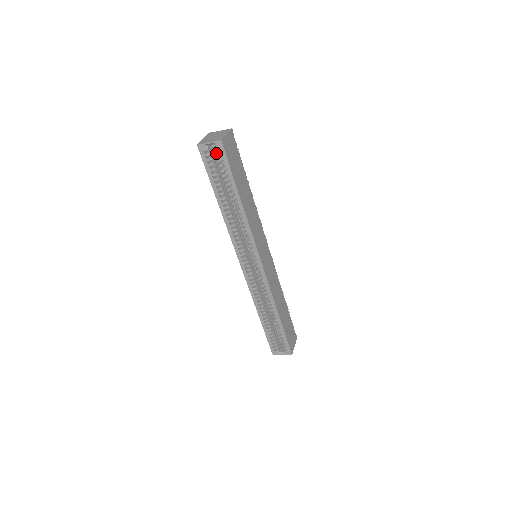
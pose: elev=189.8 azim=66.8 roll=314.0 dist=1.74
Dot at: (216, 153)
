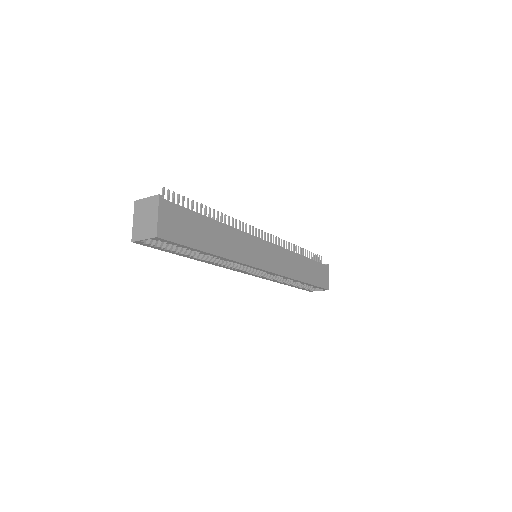
Dot at: occluded
